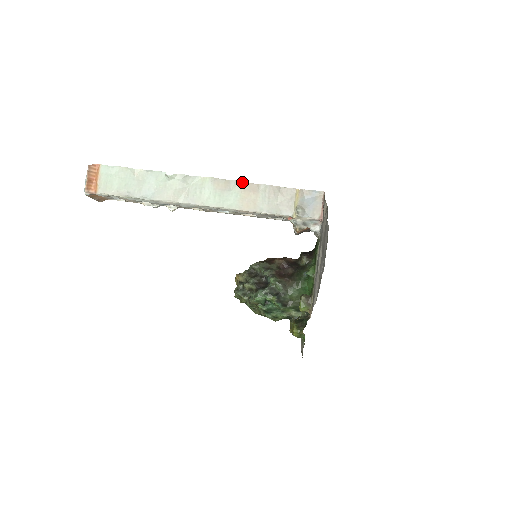
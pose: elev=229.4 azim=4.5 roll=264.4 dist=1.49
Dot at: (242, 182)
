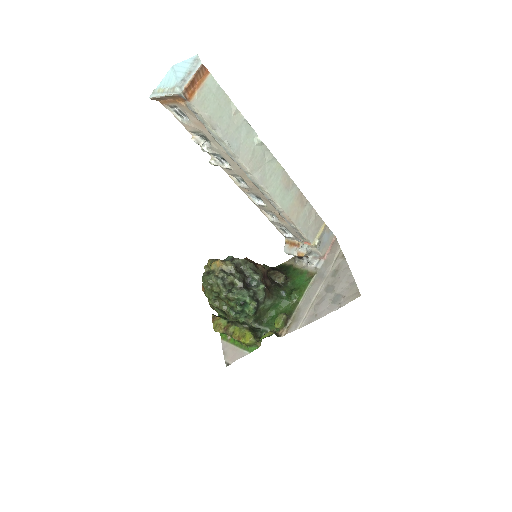
Dot at: occluded
